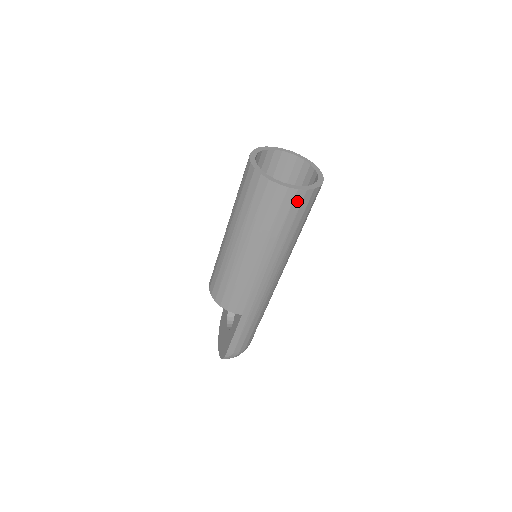
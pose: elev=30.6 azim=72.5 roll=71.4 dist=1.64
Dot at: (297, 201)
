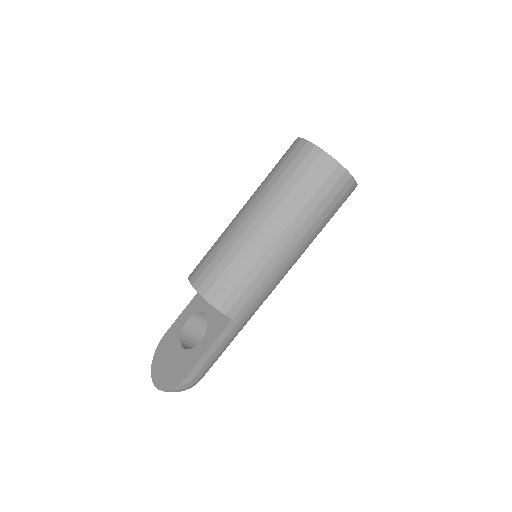
Dot at: (345, 189)
